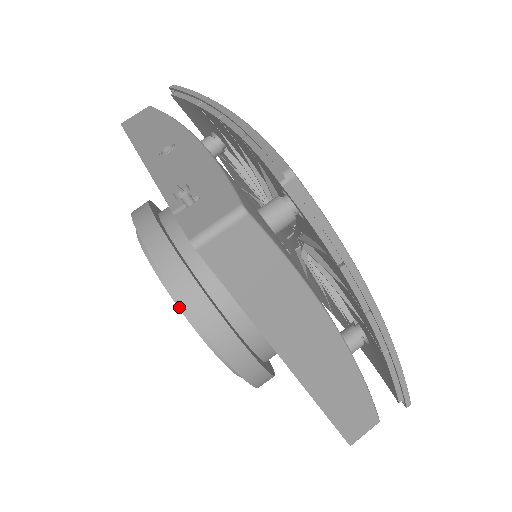
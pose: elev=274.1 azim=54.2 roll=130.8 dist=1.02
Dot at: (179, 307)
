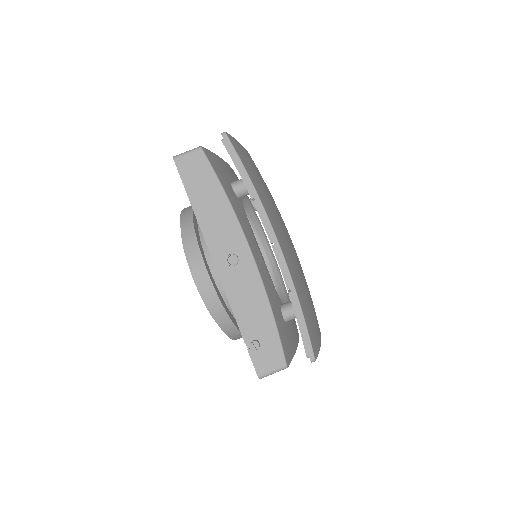
Dot at: occluded
